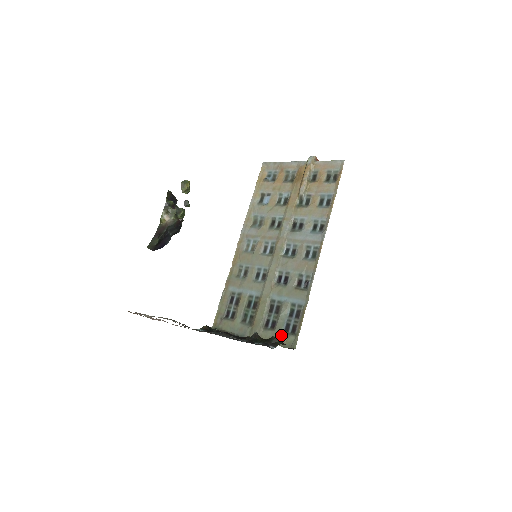
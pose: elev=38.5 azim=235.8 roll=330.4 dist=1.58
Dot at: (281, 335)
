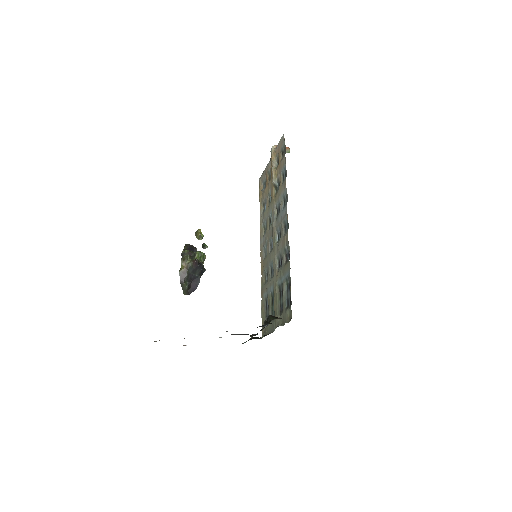
Dot at: (285, 313)
